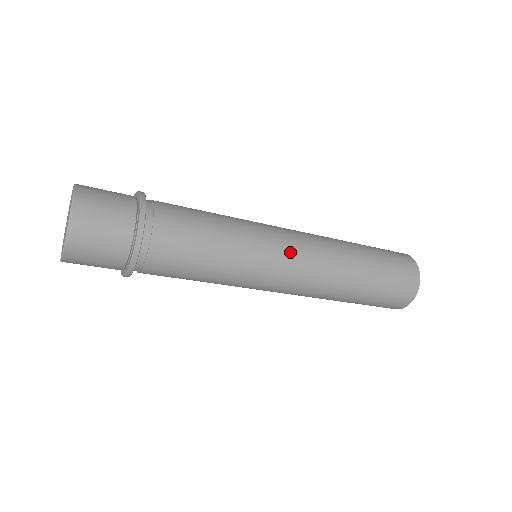
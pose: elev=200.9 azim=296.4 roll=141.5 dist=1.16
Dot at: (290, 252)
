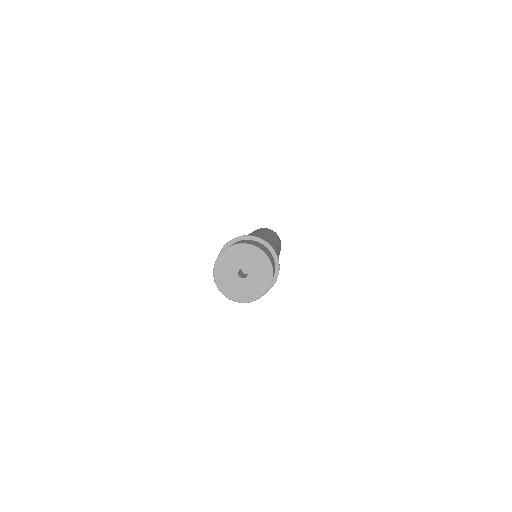
Dot at: occluded
